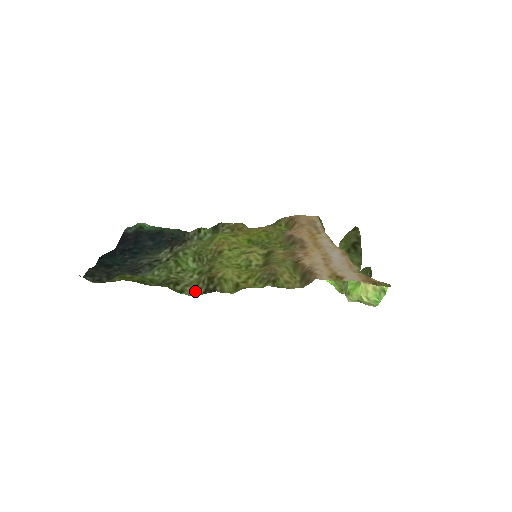
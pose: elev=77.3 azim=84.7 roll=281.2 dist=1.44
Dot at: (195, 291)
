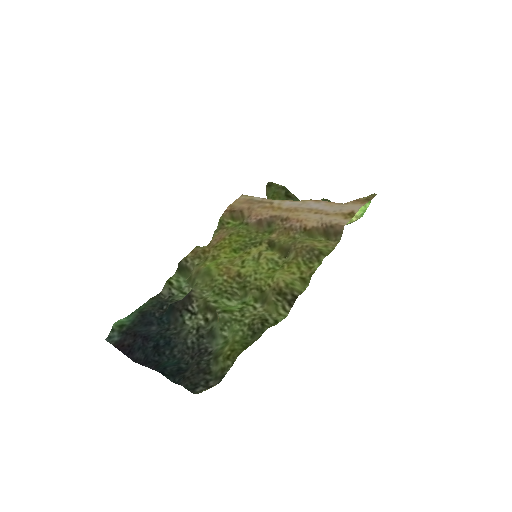
Dot at: (282, 312)
